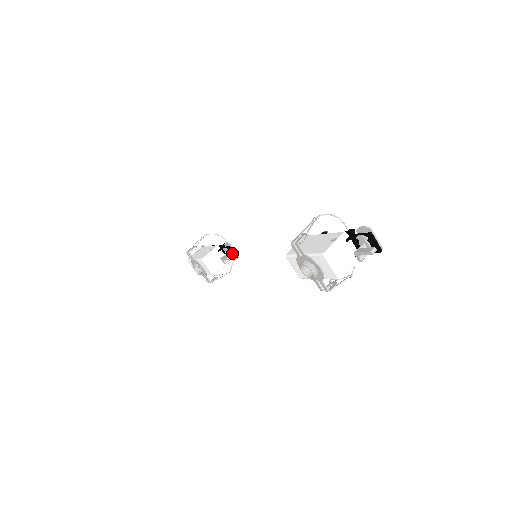
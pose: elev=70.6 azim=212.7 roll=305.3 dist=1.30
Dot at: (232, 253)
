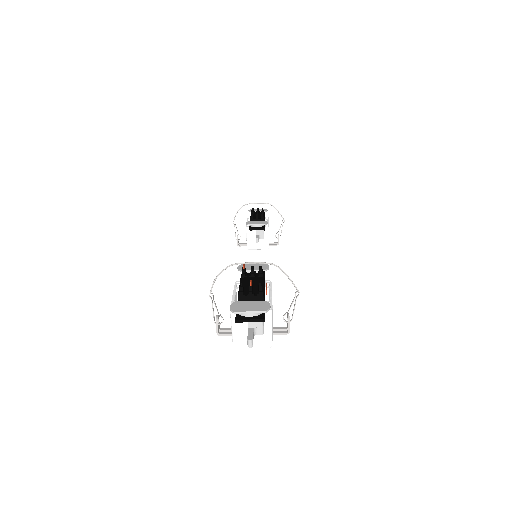
Dot at: (257, 229)
